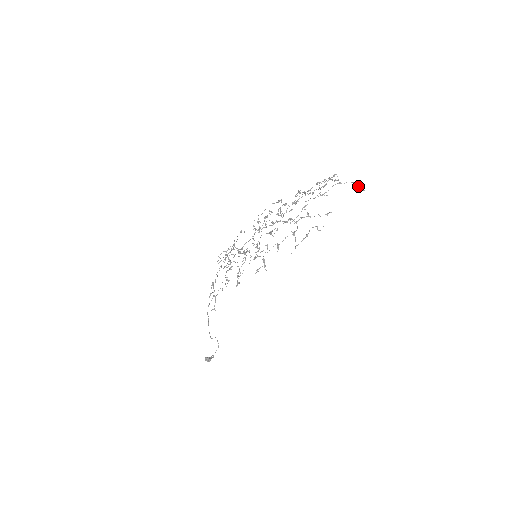
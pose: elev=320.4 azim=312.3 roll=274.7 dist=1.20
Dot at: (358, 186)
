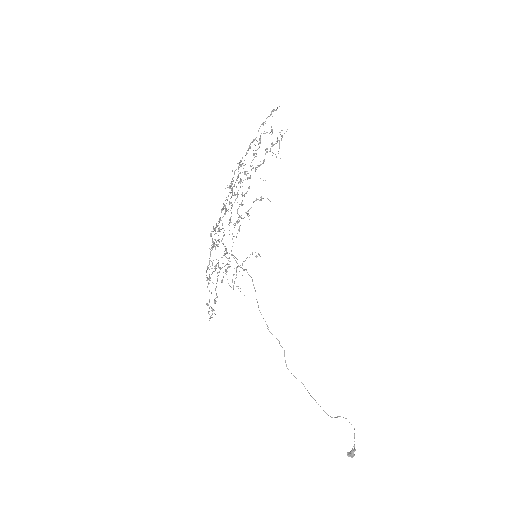
Dot at: (273, 110)
